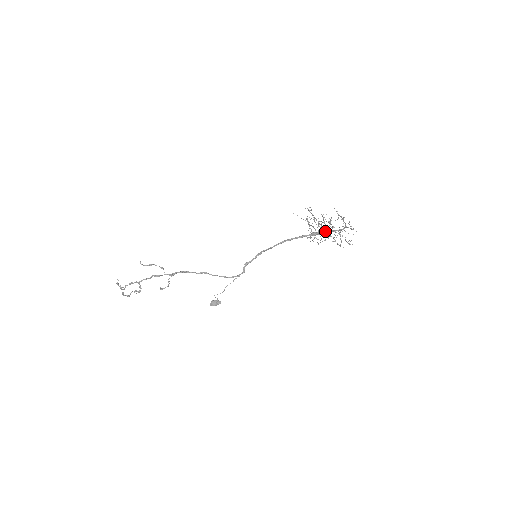
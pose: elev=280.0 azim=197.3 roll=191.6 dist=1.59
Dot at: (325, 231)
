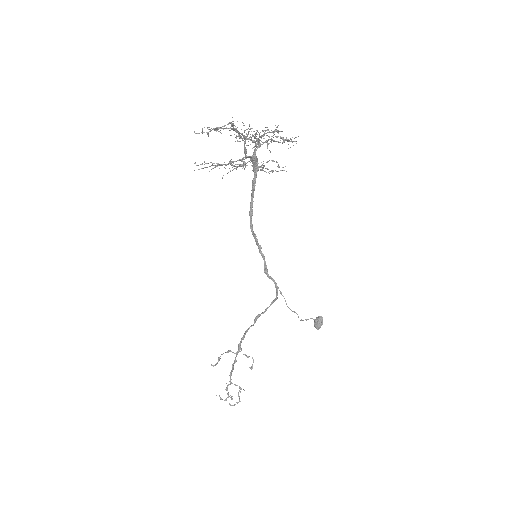
Dot at: (245, 156)
